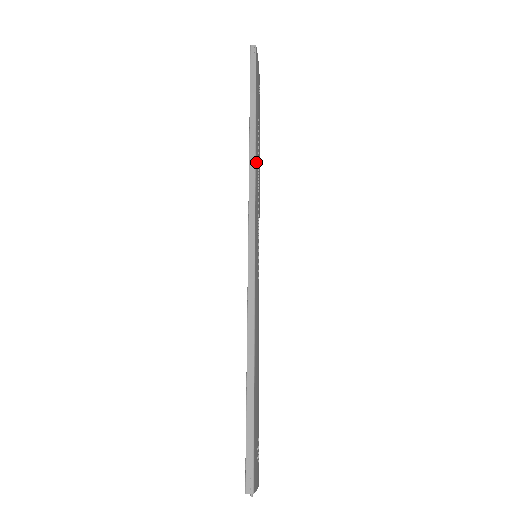
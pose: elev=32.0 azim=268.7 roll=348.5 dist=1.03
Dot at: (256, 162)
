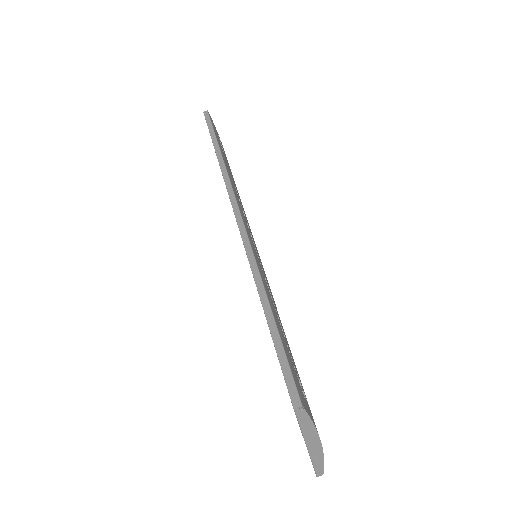
Dot at: (228, 172)
